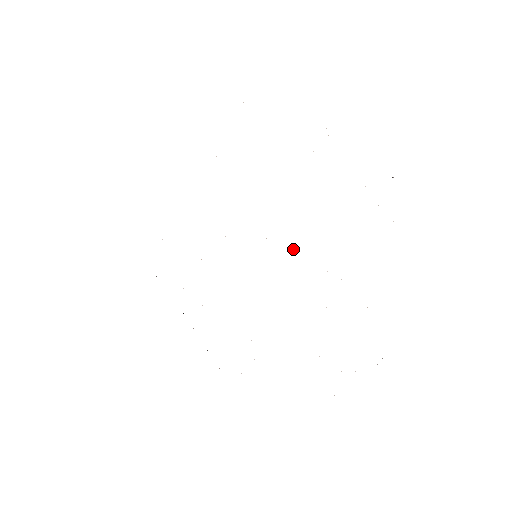
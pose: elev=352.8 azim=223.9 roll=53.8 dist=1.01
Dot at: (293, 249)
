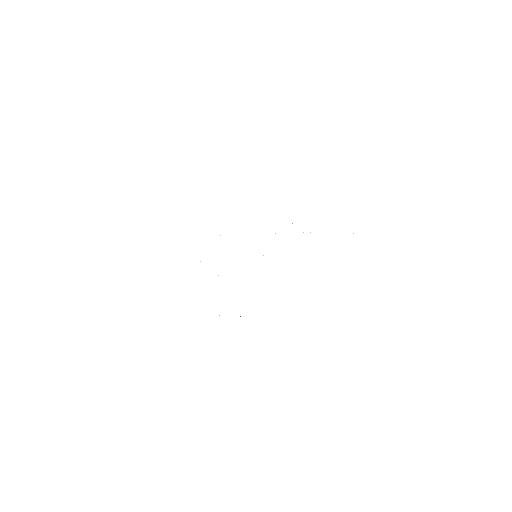
Dot at: occluded
